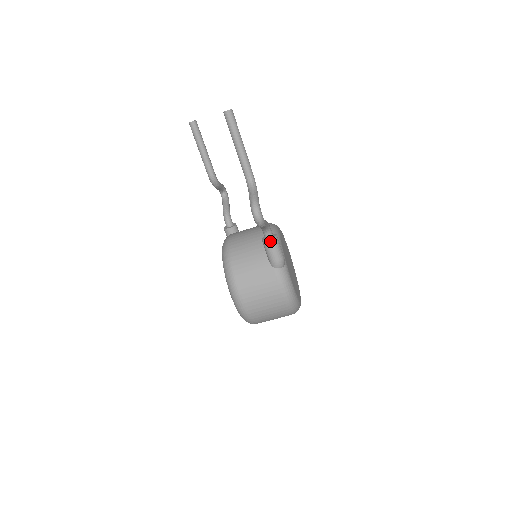
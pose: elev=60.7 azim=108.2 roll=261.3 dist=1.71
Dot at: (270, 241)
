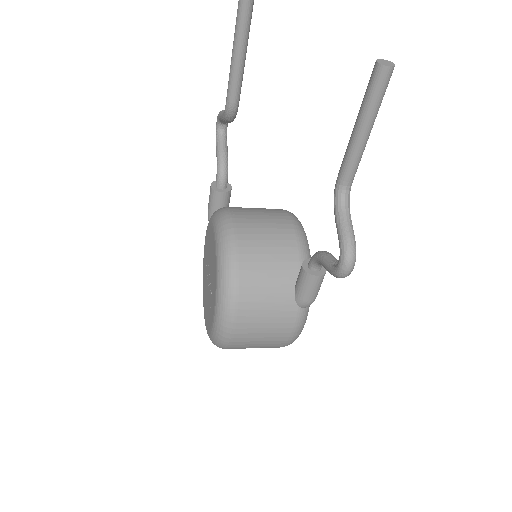
Dot at: (317, 278)
